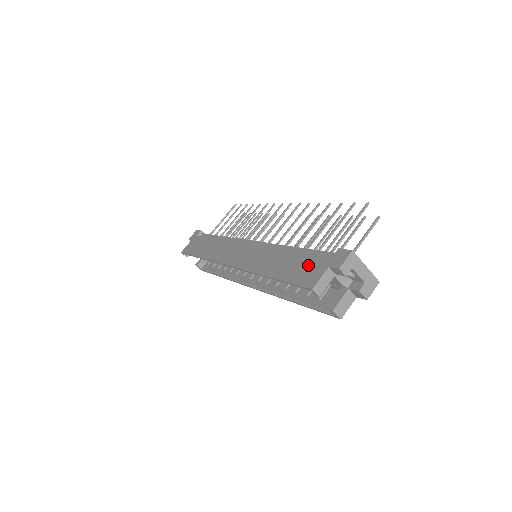
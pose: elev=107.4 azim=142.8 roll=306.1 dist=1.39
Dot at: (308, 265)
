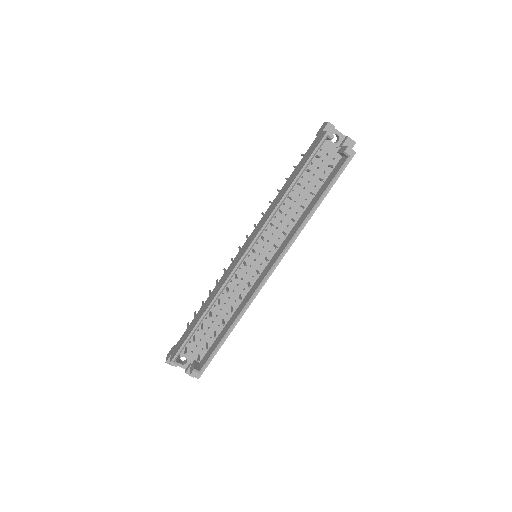
Dot at: (309, 151)
